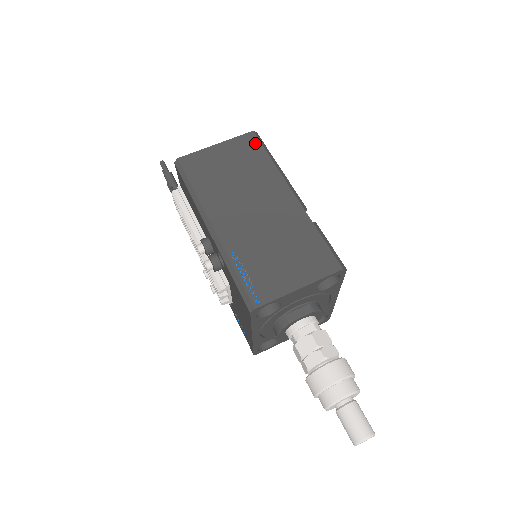
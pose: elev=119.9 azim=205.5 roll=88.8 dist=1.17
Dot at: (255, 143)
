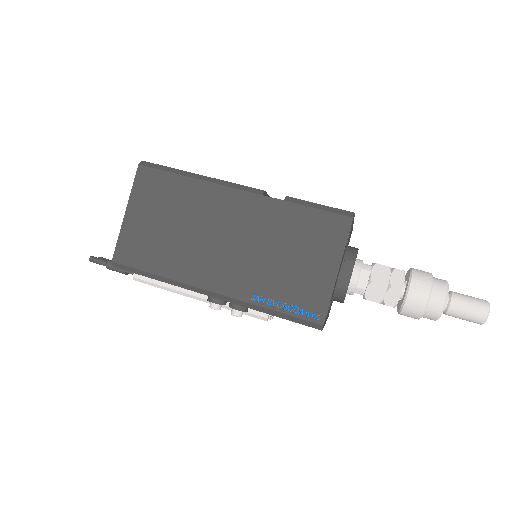
Dot at: (154, 175)
